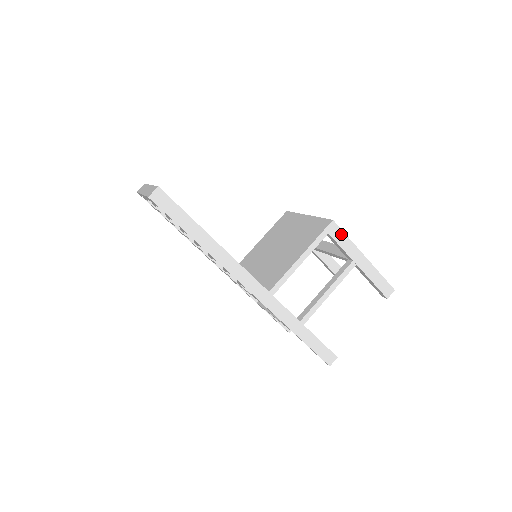
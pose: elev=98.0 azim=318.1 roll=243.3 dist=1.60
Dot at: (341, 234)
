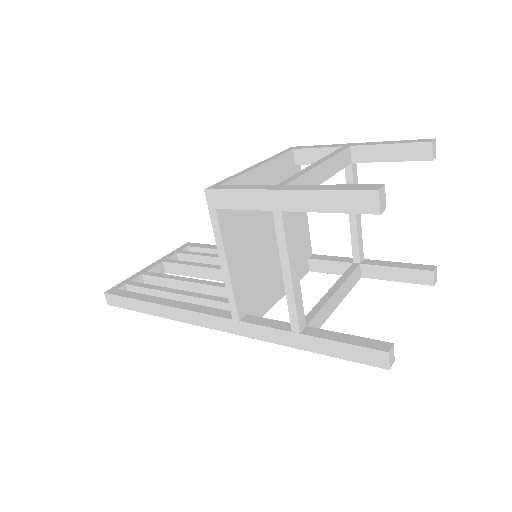
Dot at: (227, 195)
